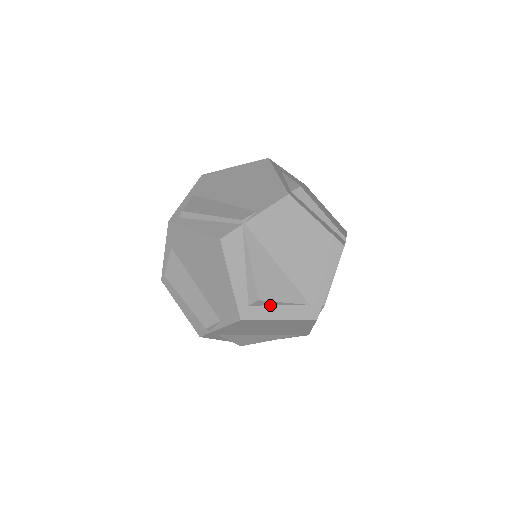
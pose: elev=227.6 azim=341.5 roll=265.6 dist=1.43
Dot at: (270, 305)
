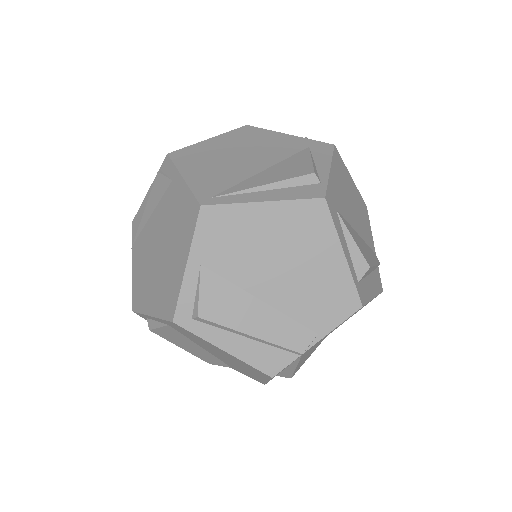
Dot at: occluded
